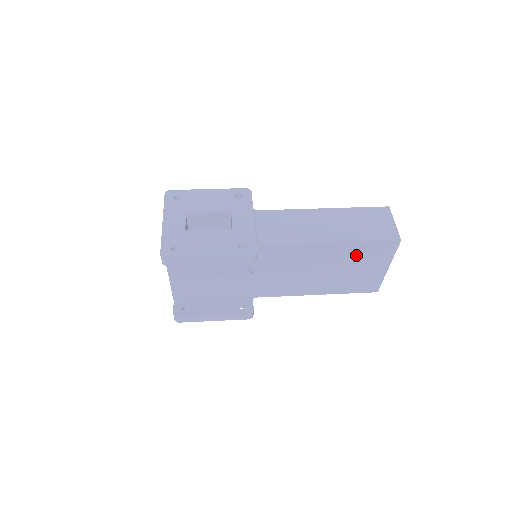
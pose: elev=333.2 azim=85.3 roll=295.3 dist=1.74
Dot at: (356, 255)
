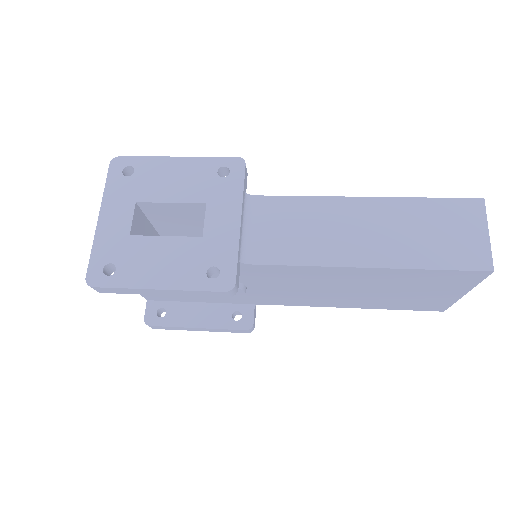
Dot at: (410, 280)
